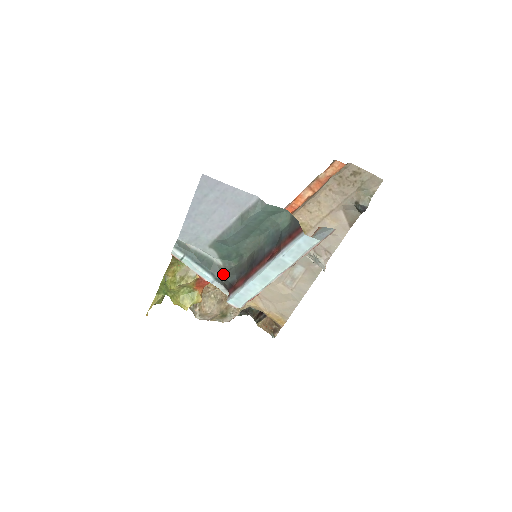
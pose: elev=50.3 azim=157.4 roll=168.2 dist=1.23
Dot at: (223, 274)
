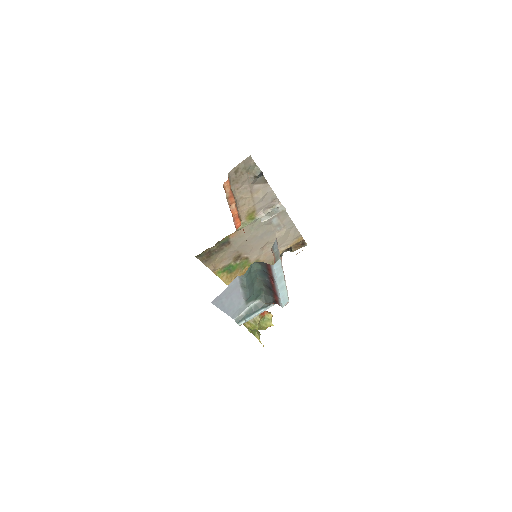
Dot at: (266, 302)
